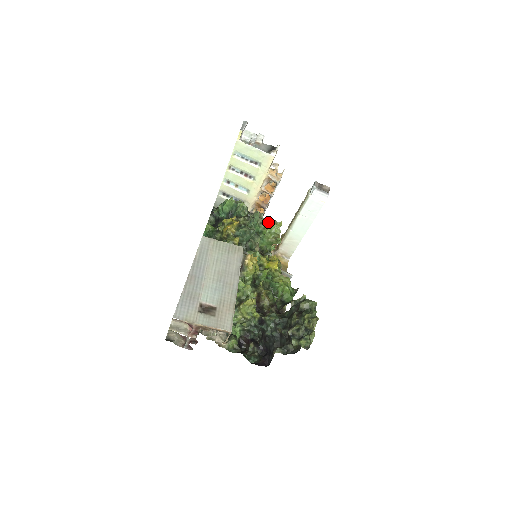
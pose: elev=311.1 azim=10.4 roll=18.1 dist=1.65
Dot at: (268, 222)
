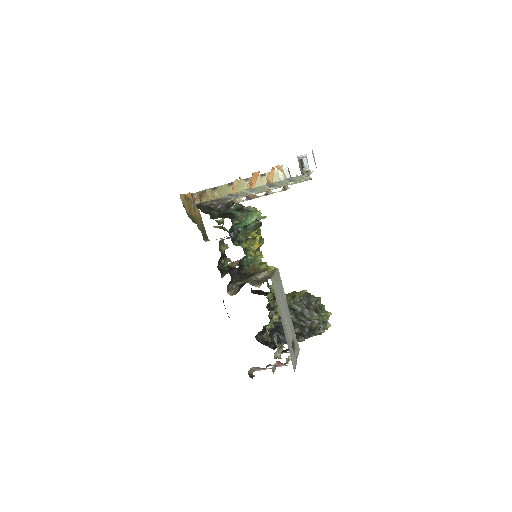
Dot at: occluded
